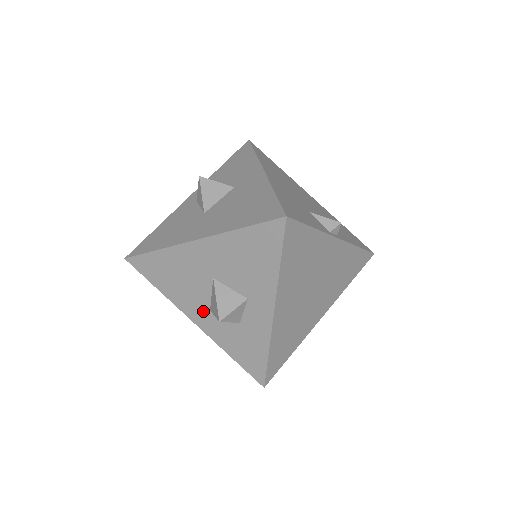
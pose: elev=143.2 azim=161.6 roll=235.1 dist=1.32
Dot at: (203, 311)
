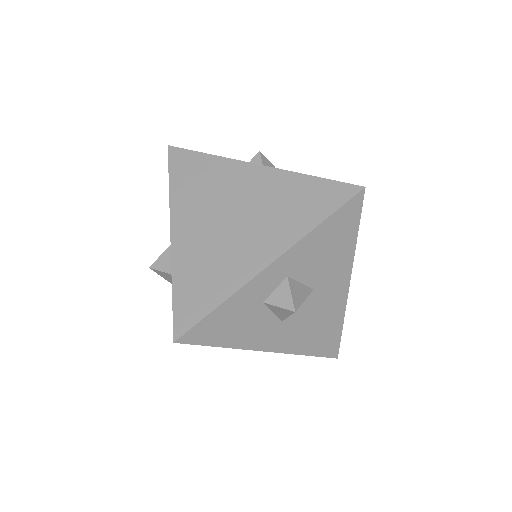
Dot at: occluded
